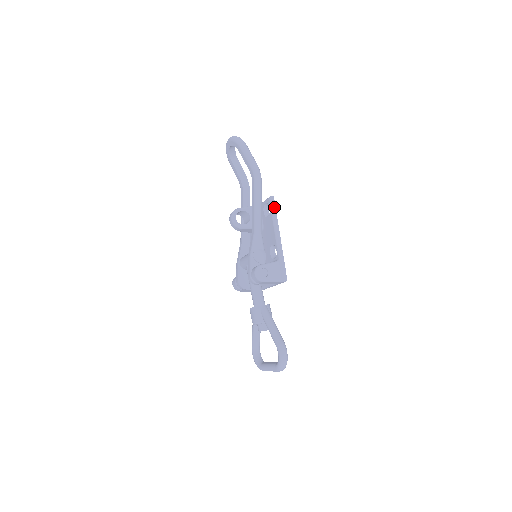
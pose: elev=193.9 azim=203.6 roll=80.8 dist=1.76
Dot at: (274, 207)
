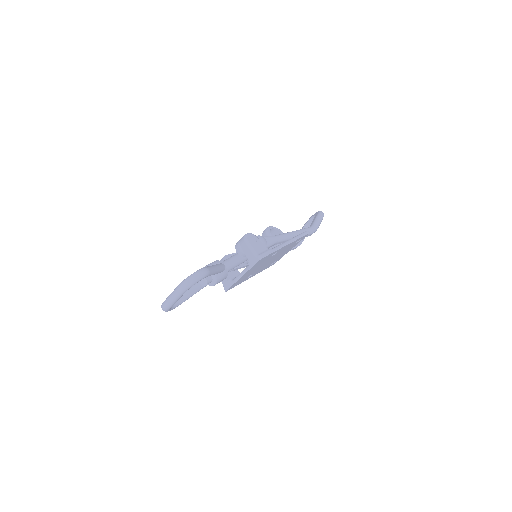
Dot at: (304, 234)
